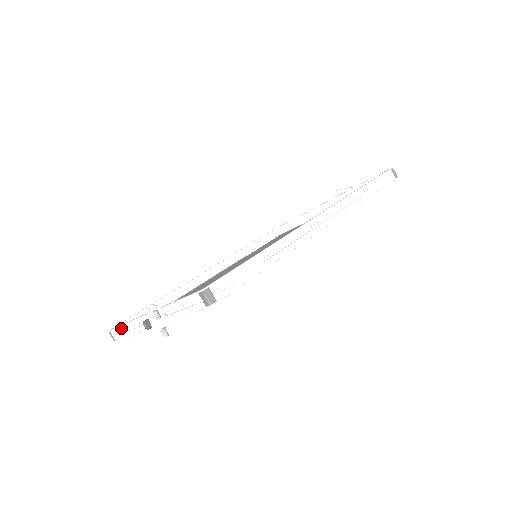
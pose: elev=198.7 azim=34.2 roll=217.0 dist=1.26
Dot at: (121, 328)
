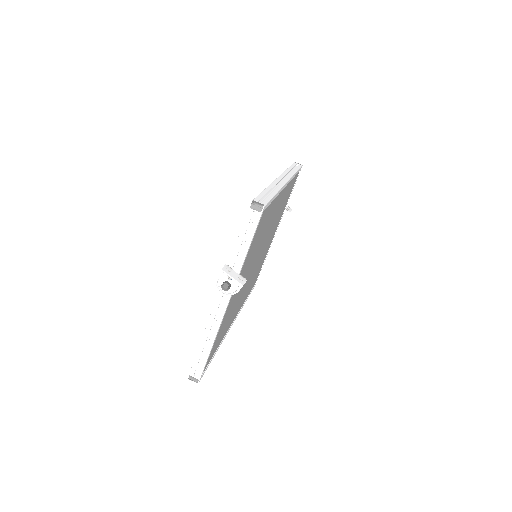
Dot at: (199, 351)
